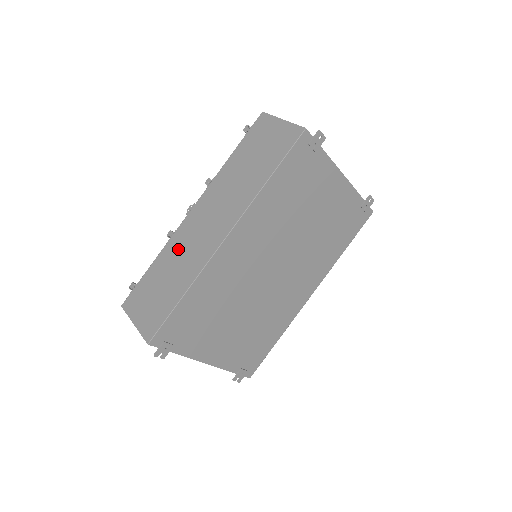
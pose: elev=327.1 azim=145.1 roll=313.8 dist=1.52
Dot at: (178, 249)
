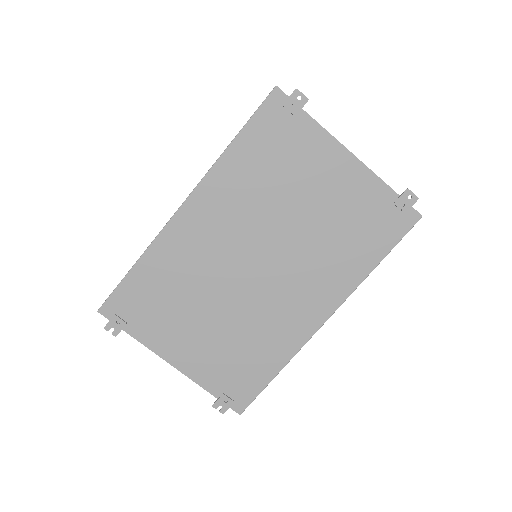
Dot at: occluded
